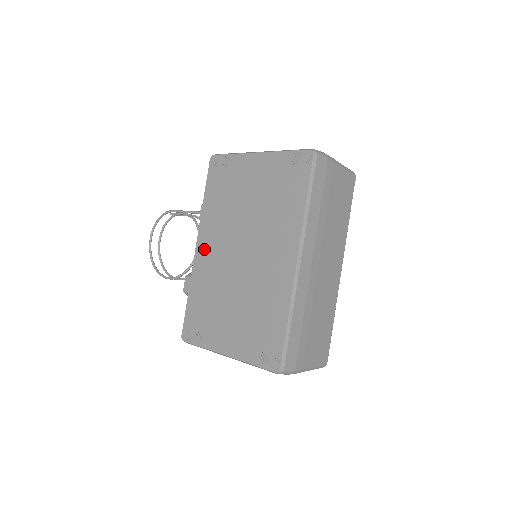
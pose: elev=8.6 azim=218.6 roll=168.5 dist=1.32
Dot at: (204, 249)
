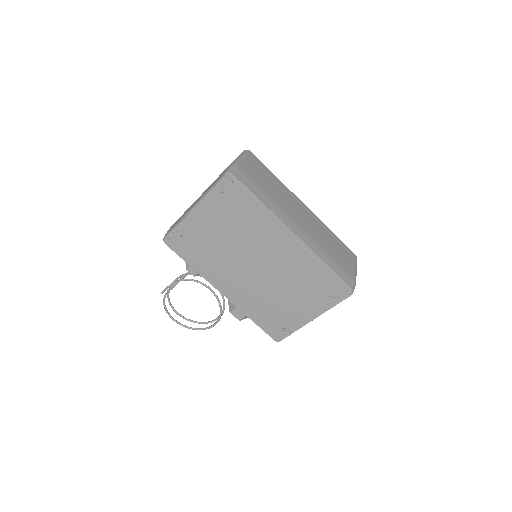
Dot at: (229, 289)
